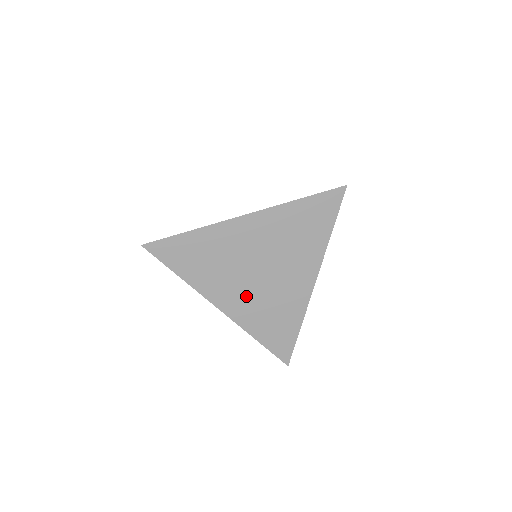
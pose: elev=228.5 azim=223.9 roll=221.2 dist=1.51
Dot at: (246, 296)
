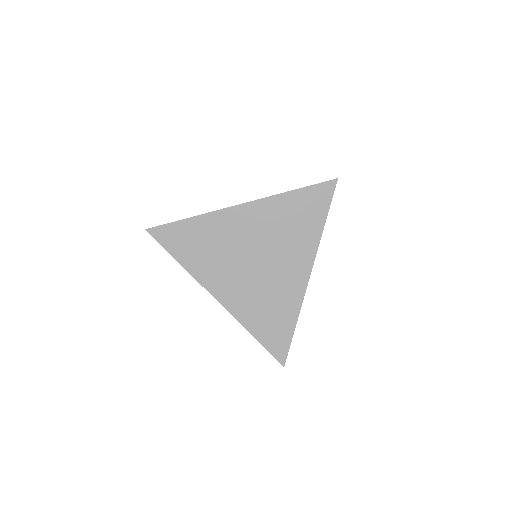
Dot at: (242, 286)
